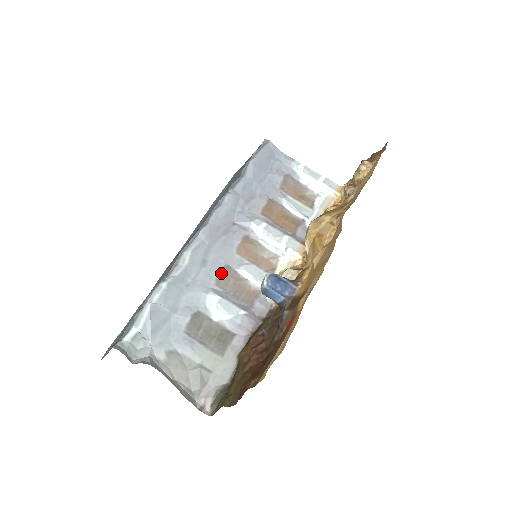
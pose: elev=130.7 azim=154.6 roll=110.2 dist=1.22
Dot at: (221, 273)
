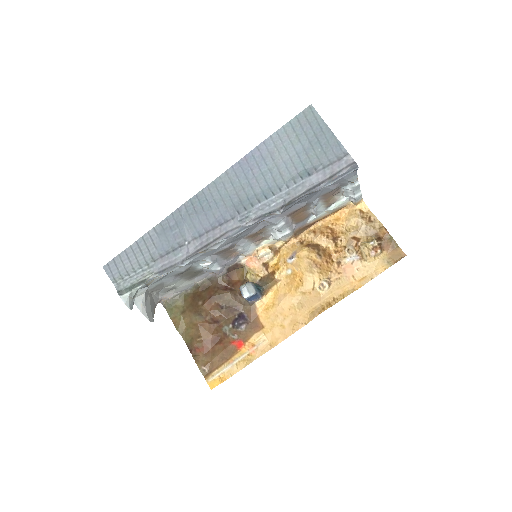
Dot at: (224, 249)
